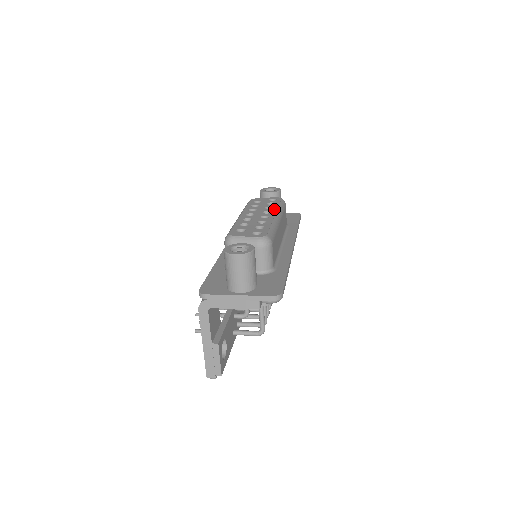
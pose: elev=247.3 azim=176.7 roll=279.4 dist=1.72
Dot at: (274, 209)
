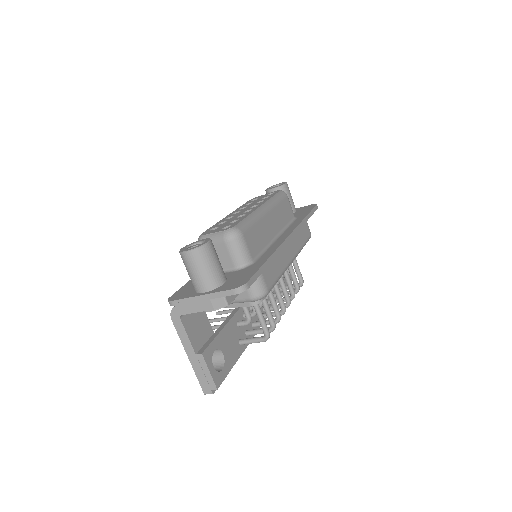
Dot at: (264, 201)
